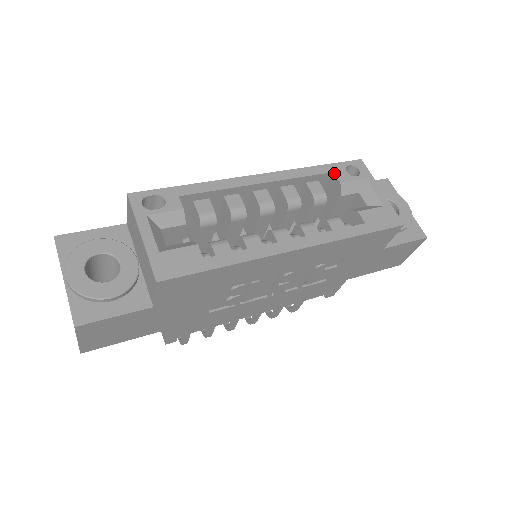
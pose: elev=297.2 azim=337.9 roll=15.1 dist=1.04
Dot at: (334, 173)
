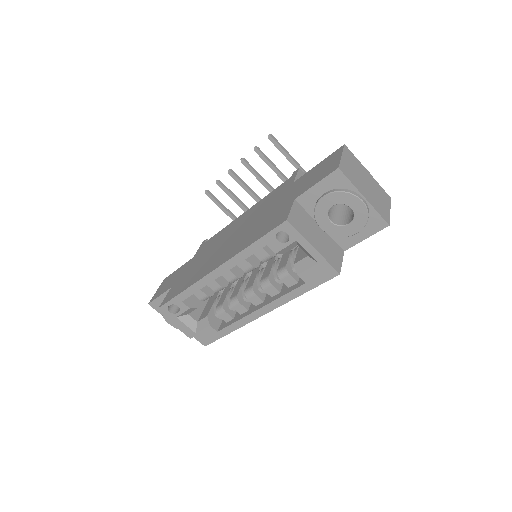
Dot at: occluded
